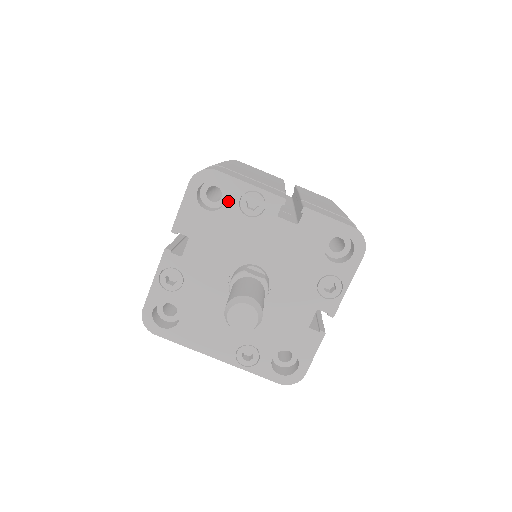
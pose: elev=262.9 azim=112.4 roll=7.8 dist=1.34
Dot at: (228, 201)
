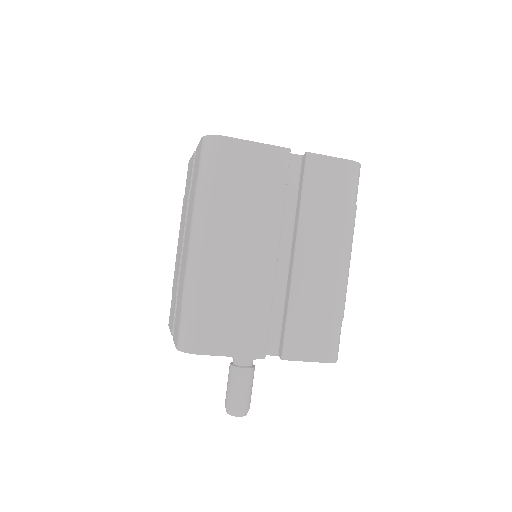
Dot at: occluded
